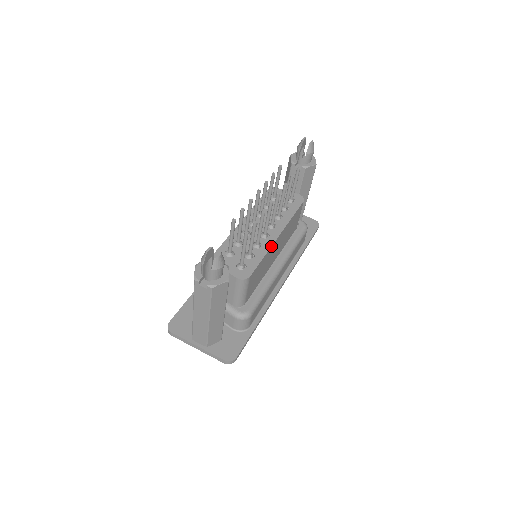
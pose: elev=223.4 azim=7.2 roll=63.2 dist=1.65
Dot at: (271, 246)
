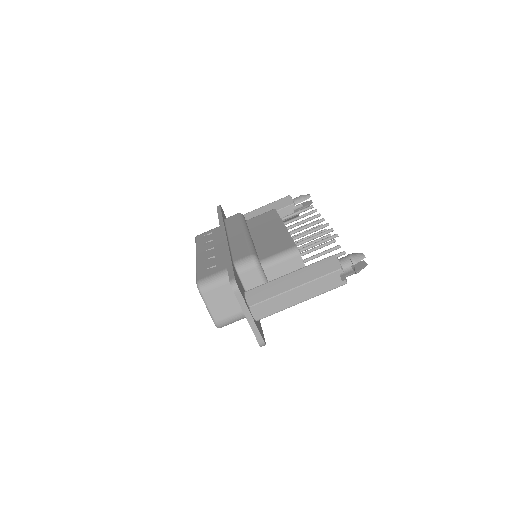
Dot at: occluded
